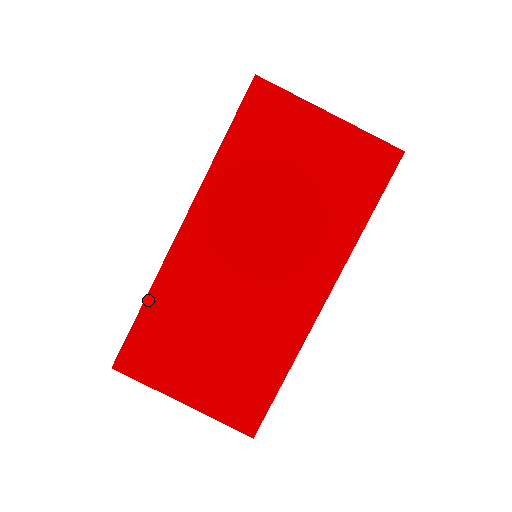
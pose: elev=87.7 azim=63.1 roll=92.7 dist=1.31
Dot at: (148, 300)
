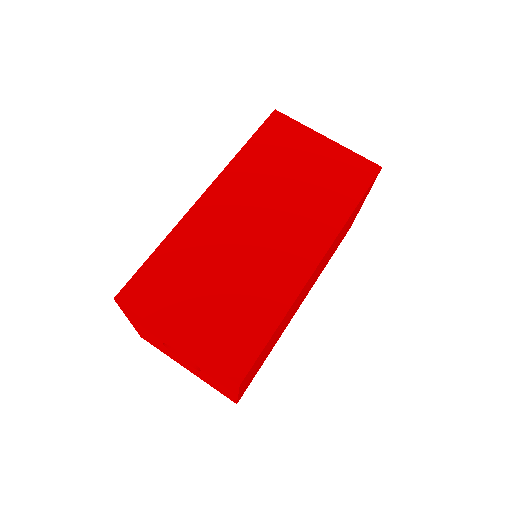
Dot at: (163, 245)
